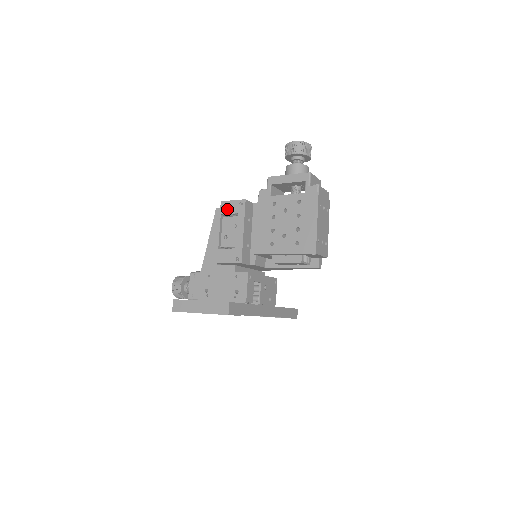
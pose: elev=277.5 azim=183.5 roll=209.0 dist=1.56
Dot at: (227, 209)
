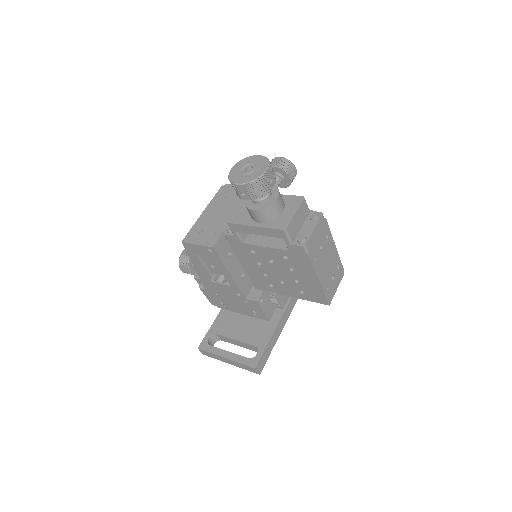
Dot at: (196, 252)
